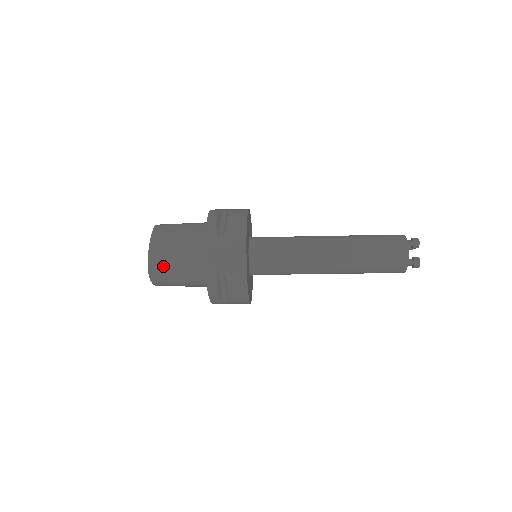
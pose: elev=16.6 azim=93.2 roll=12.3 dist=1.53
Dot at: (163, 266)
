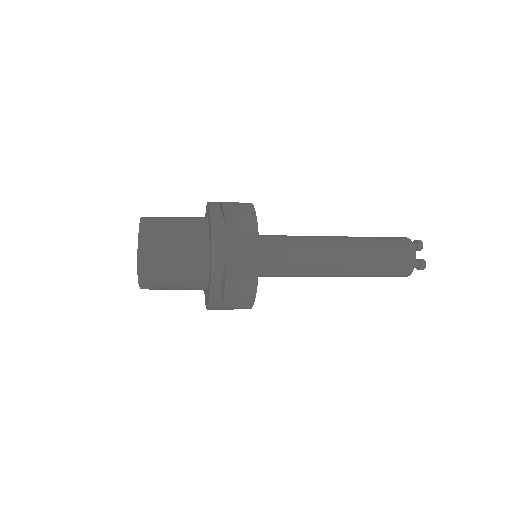
Dot at: (156, 258)
